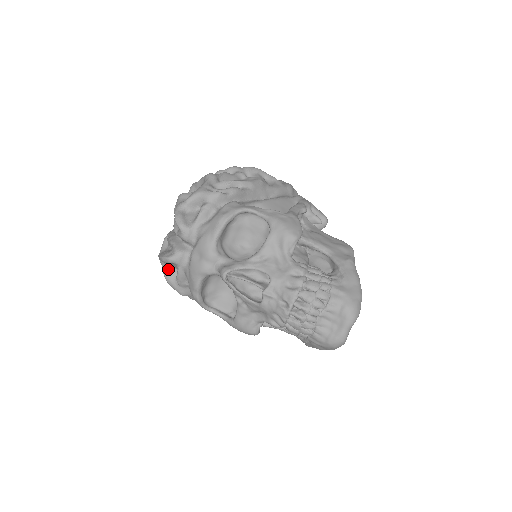
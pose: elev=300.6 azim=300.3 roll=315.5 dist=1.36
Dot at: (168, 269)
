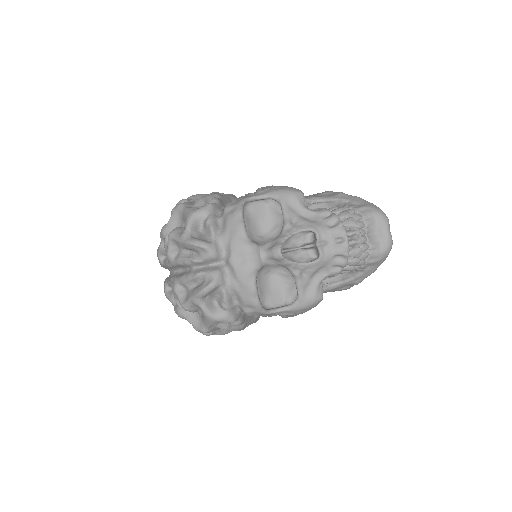
Dot at: (207, 305)
